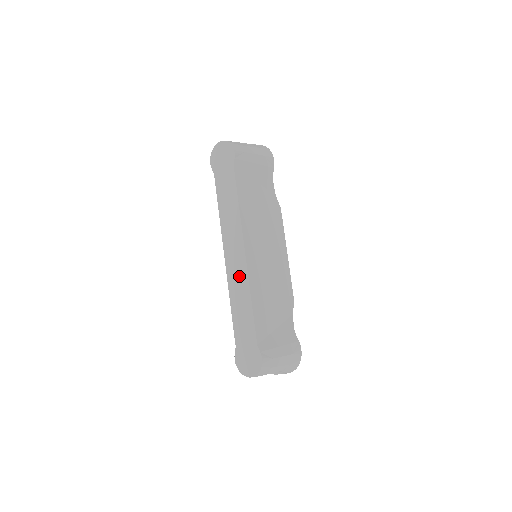
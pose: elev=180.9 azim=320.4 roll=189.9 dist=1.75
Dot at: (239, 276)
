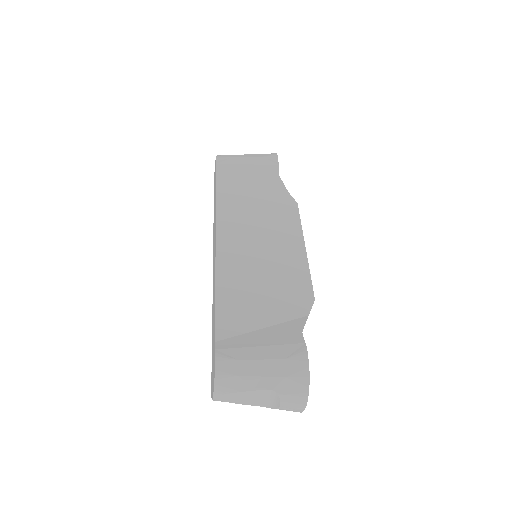
Dot at: (214, 272)
